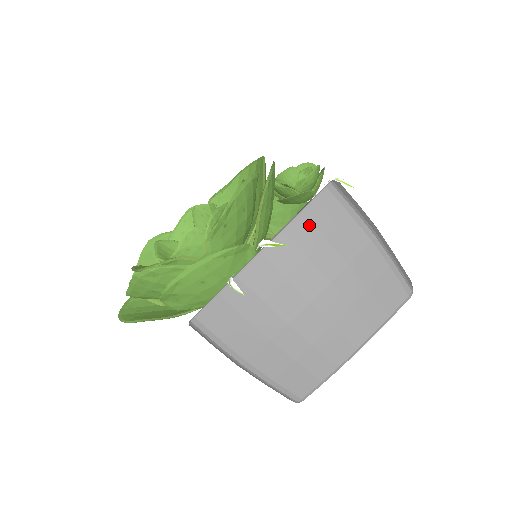
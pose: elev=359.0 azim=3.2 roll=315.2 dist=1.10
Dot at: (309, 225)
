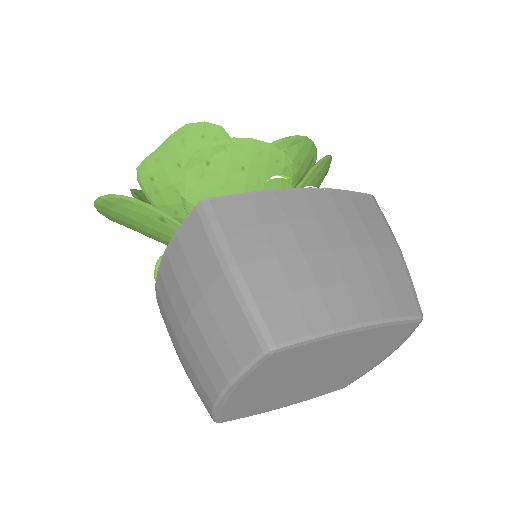
Dot at: (351, 201)
